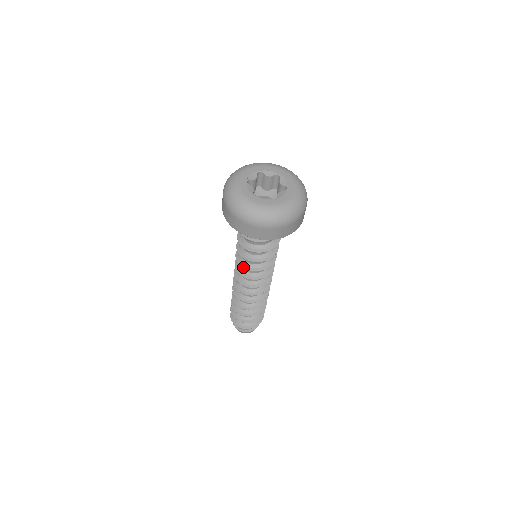
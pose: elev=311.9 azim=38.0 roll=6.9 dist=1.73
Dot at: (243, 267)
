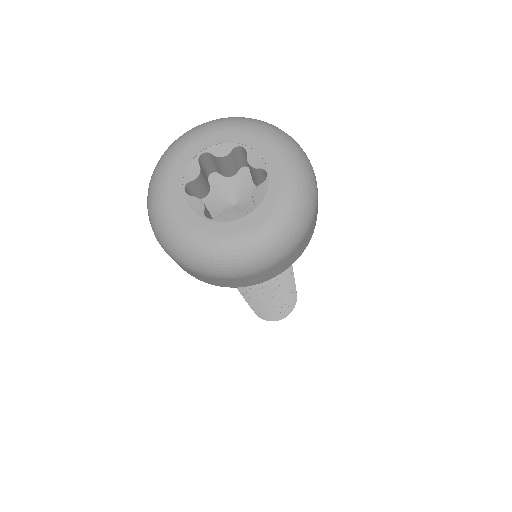
Dot at: occluded
